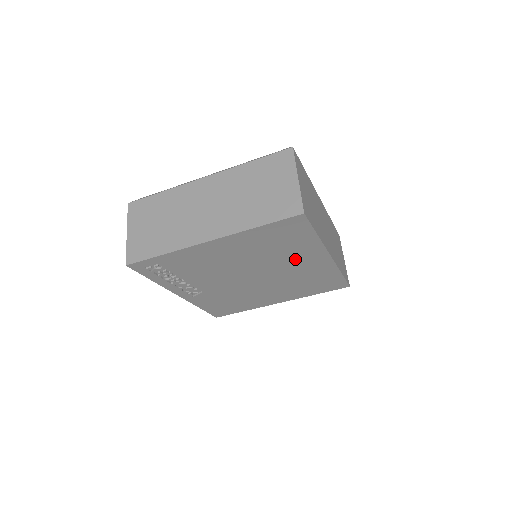
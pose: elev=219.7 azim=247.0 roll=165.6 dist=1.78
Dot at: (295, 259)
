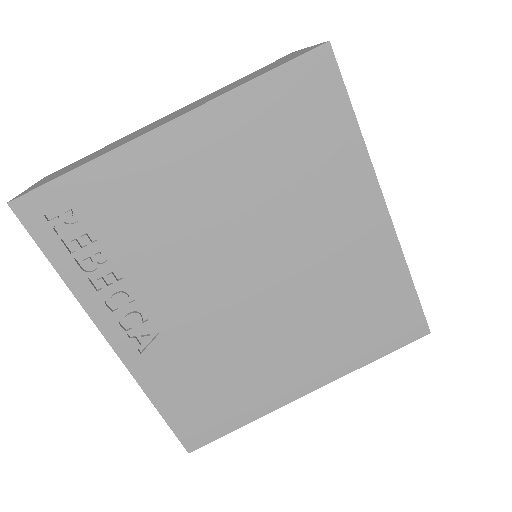
Dot at: (325, 212)
